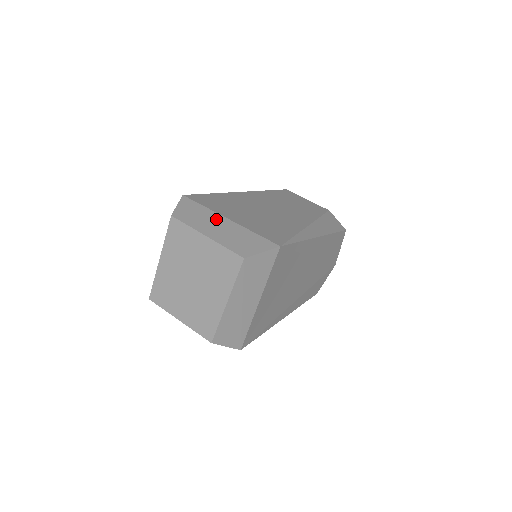
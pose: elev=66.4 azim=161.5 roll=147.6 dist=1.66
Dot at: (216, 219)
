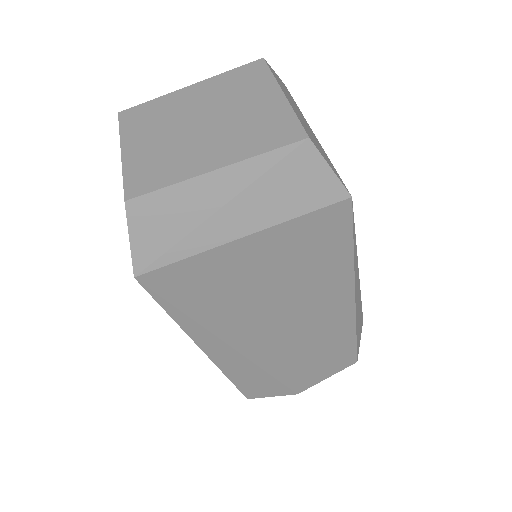
Dot at: occluded
